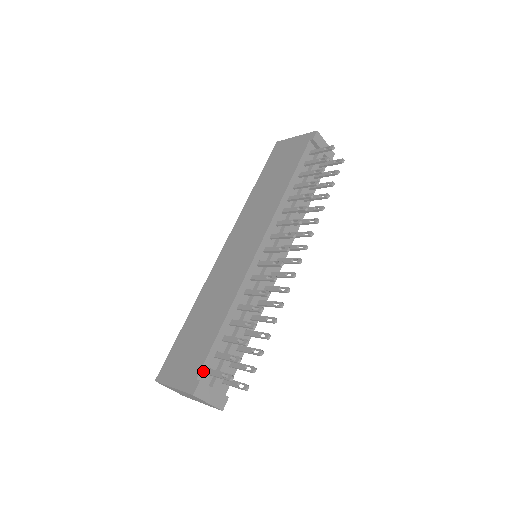
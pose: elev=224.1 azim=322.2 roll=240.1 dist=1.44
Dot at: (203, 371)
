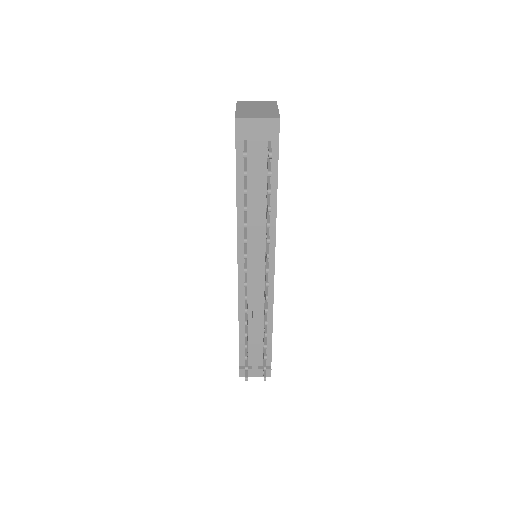
Dot at: (242, 360)
